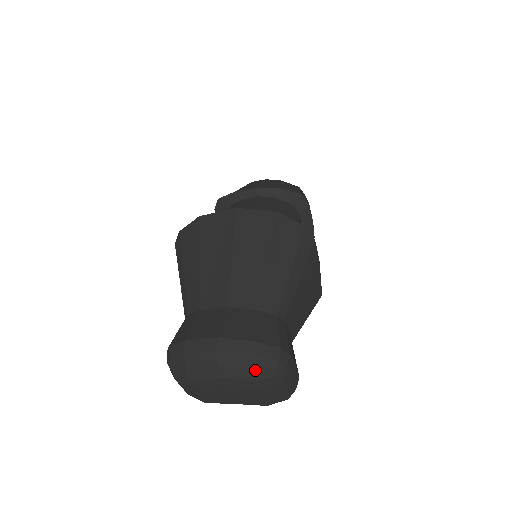
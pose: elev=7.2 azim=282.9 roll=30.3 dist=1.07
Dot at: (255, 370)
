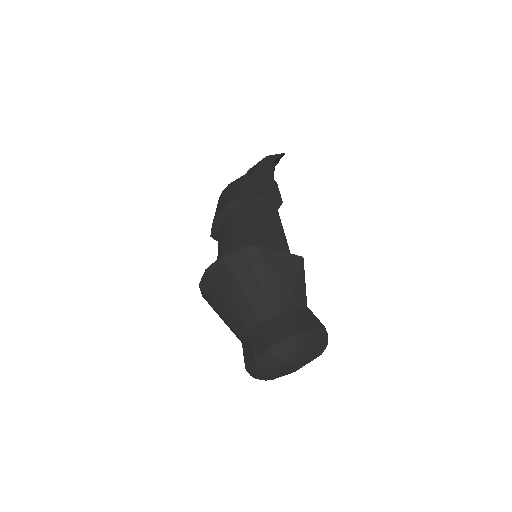
Dot at: (283, 361)
